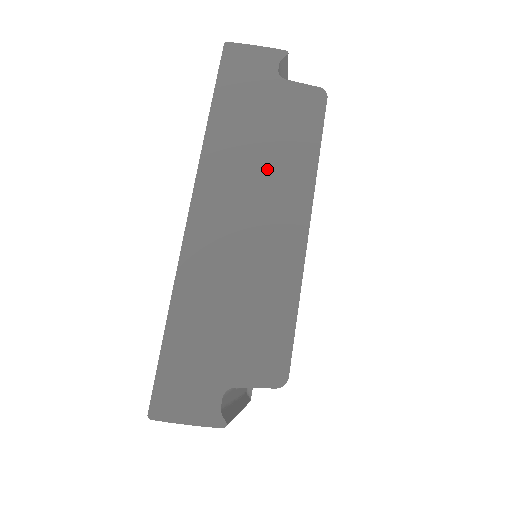
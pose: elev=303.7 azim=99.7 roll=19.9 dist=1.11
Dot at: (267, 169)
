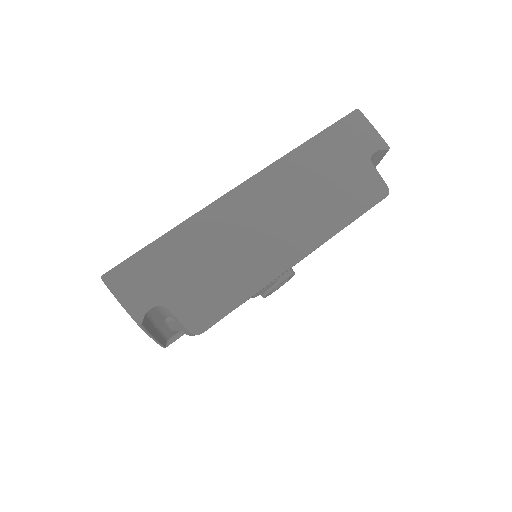
Dot at: (309, 204)
